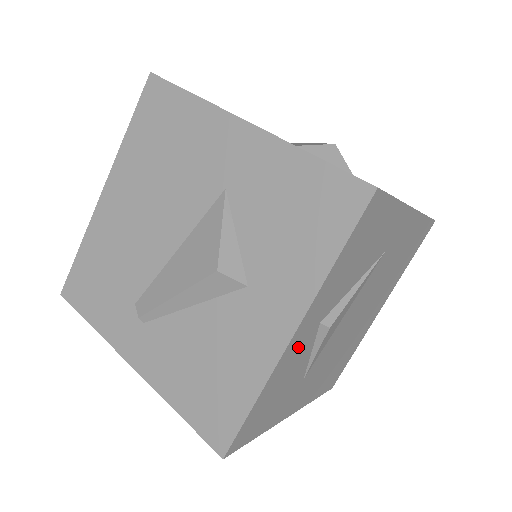
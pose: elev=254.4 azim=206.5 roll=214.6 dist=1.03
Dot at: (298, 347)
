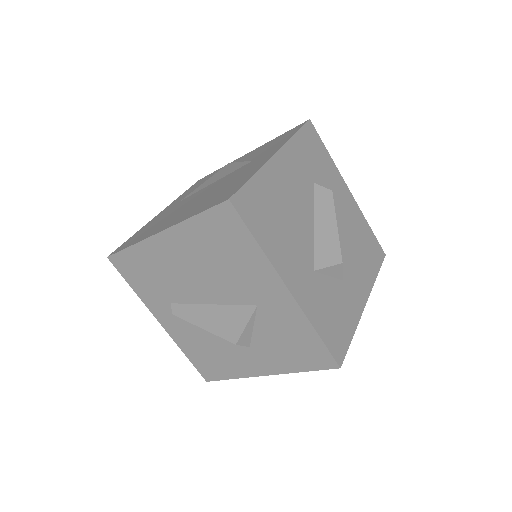
Dot at: occluded
